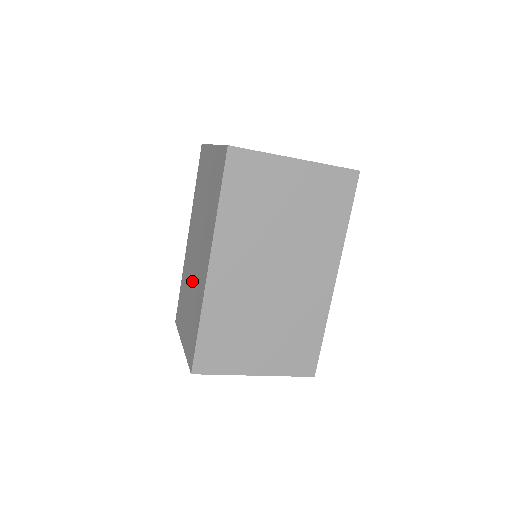
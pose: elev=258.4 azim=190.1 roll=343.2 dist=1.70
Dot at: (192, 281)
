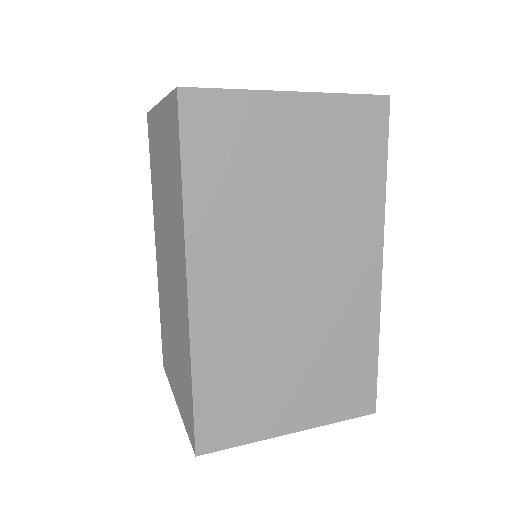
Dot at: (171, 311)
